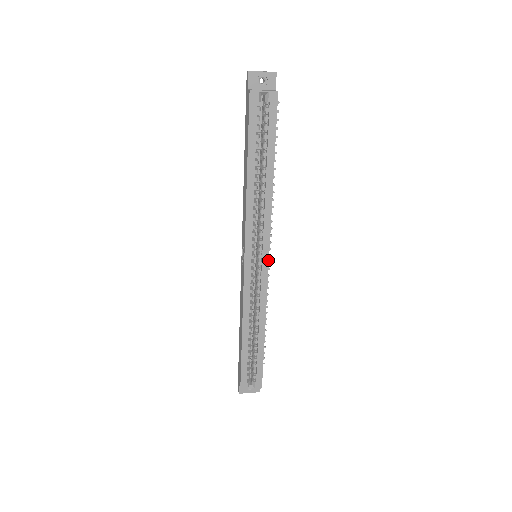
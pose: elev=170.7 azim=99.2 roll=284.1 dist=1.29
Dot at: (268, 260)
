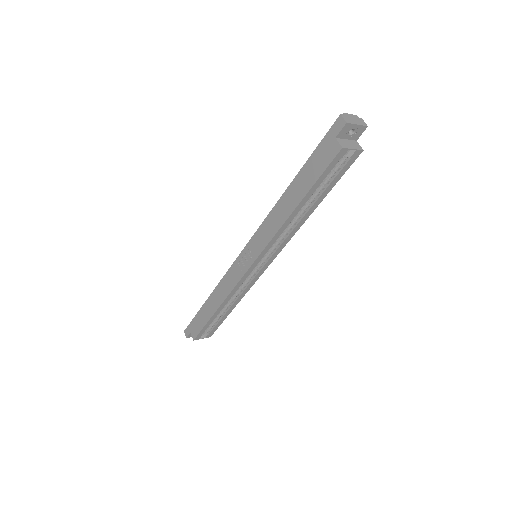
Dot at: occluded
